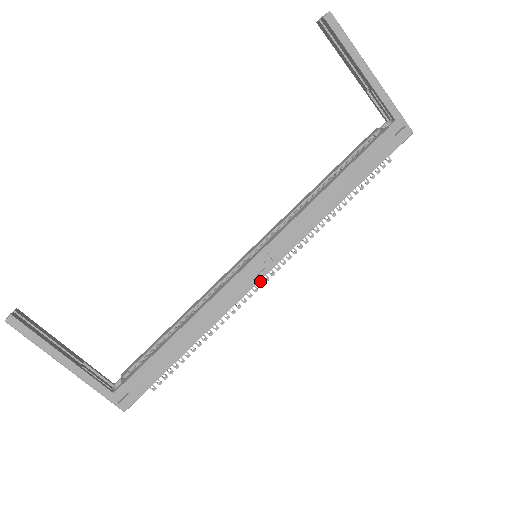
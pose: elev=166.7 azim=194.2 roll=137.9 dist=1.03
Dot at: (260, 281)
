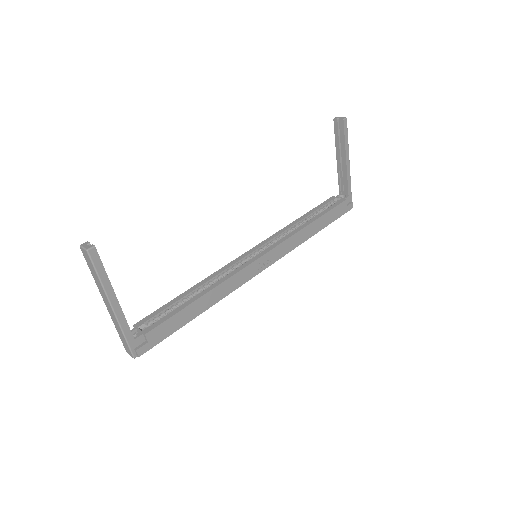
Dot at: occluded
